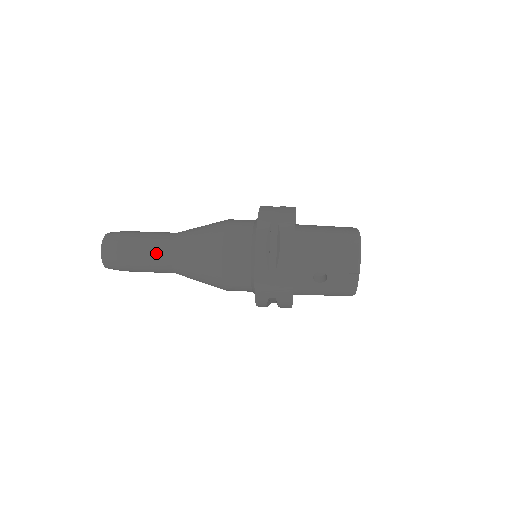
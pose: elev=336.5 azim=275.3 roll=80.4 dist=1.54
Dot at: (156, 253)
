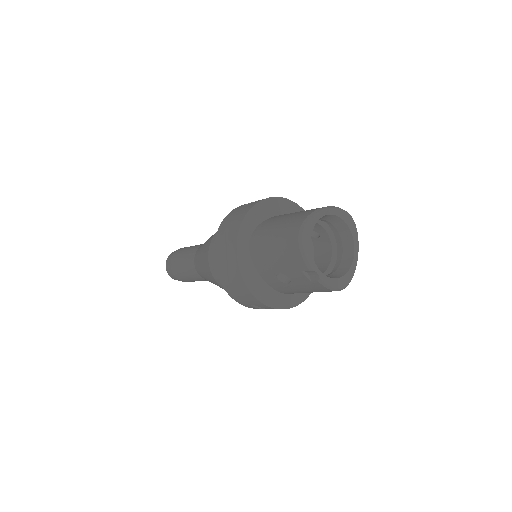
Dot at: (188, 268)
